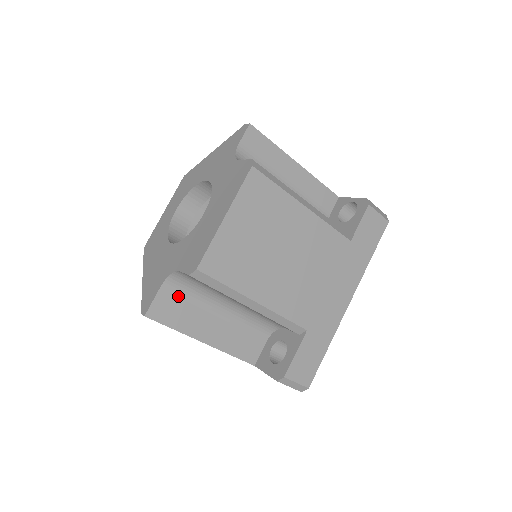
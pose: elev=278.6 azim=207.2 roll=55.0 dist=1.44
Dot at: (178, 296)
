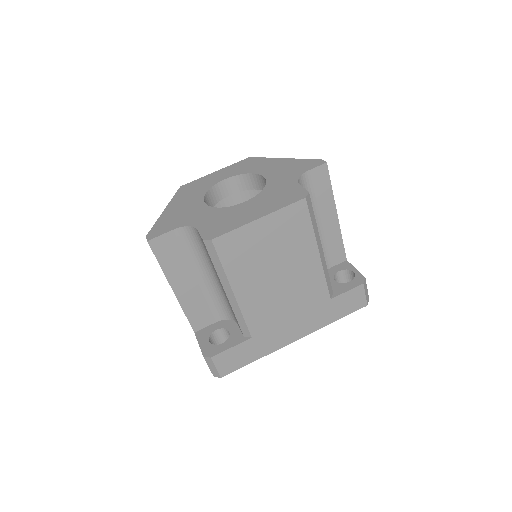
Dot at: (181, 245)
